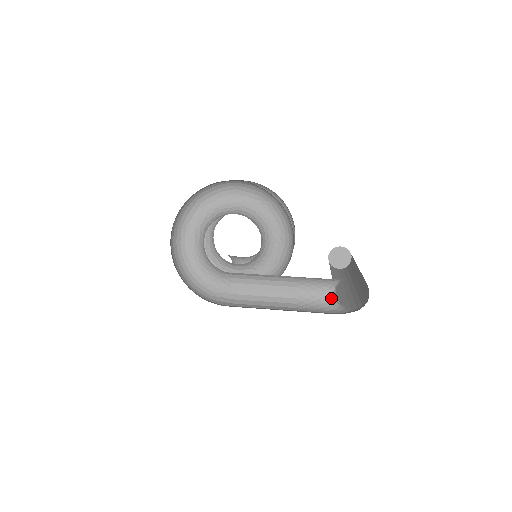
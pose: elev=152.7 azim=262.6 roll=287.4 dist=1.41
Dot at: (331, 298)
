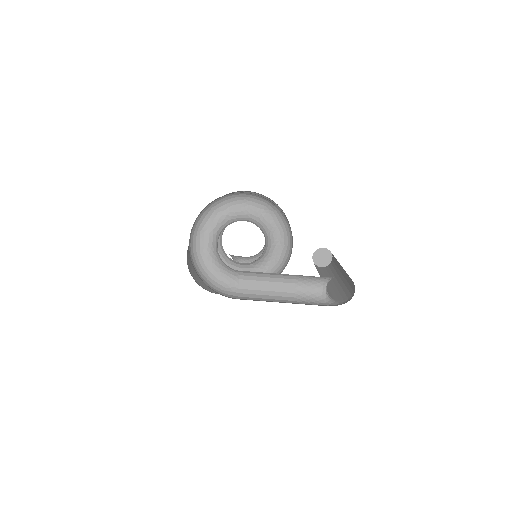
Dot at: (323, 293)
